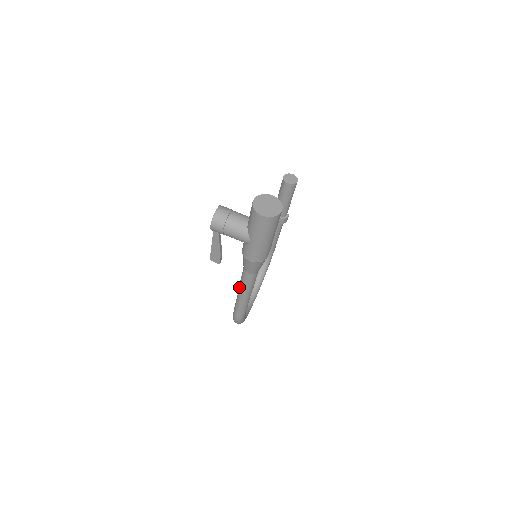
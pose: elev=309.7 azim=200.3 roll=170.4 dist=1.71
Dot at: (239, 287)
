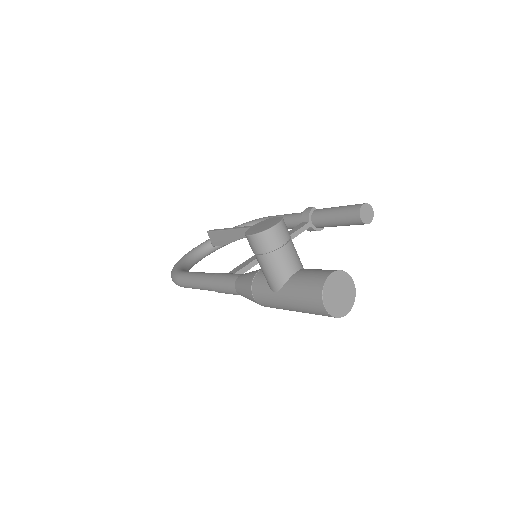
Dot at: (210, 277)
